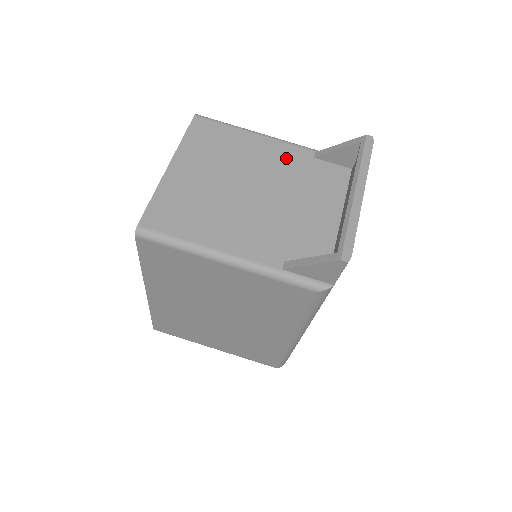
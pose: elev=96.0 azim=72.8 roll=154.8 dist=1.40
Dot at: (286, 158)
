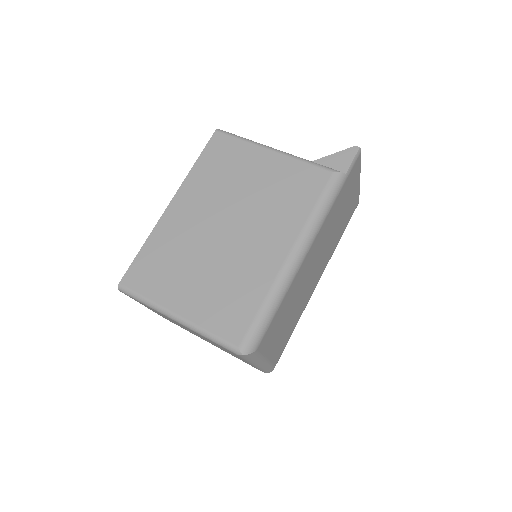
Dot at: occluded
